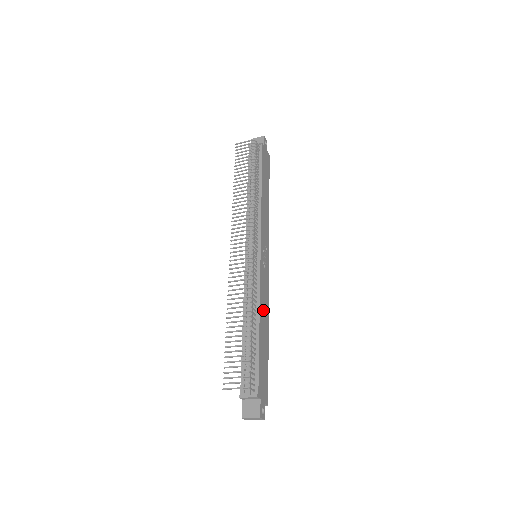
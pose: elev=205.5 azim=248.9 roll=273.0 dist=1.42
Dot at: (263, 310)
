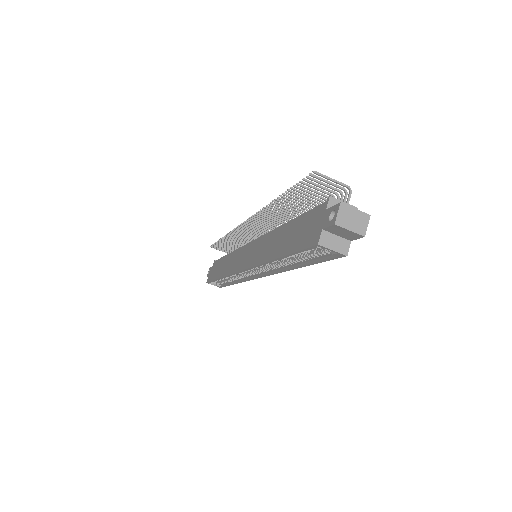
Dot at: occluded
